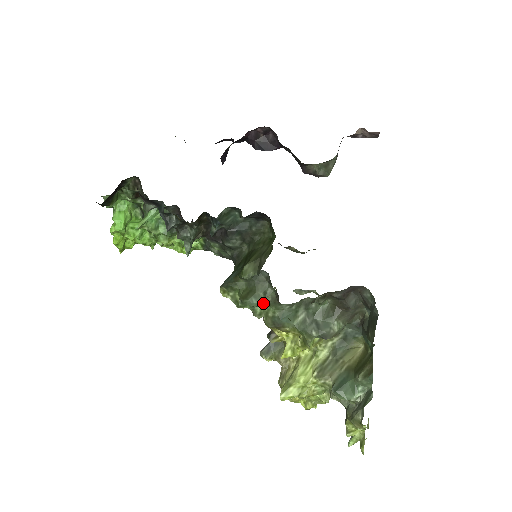
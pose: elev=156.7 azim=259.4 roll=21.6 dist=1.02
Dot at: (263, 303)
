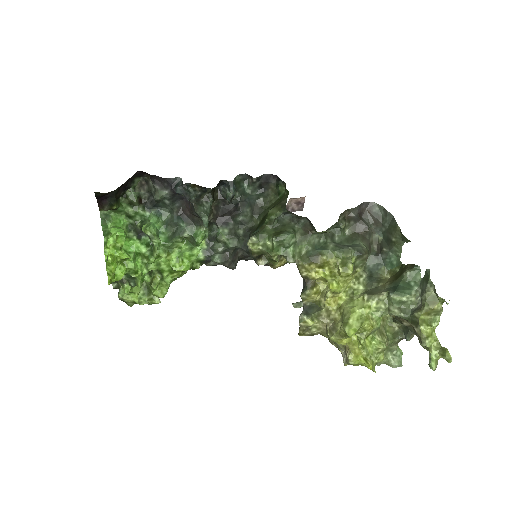
Dot at: (294, 241)
